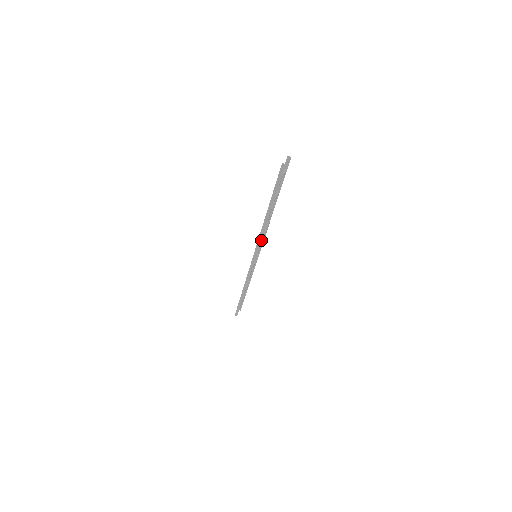
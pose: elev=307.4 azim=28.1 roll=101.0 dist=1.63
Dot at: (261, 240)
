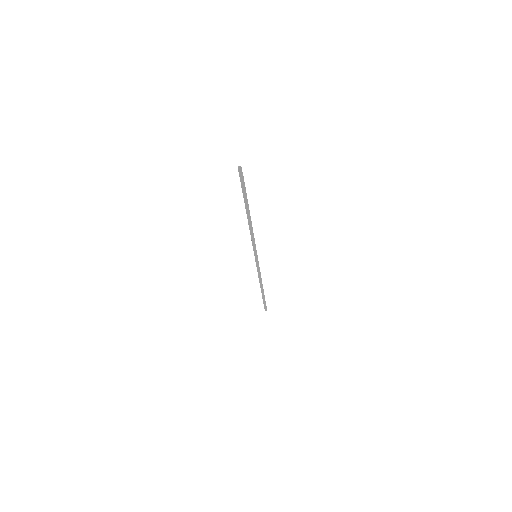
Dot at: (254, 242)
